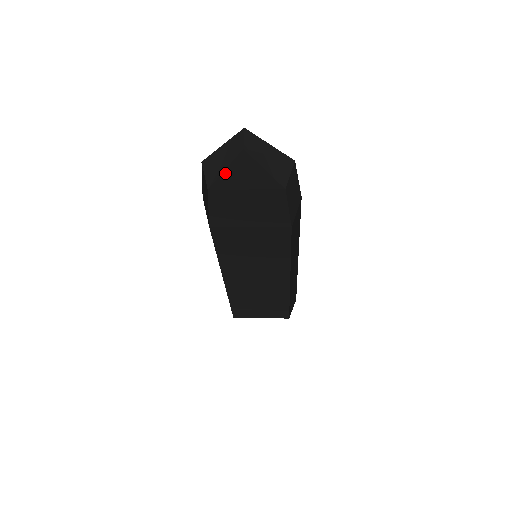
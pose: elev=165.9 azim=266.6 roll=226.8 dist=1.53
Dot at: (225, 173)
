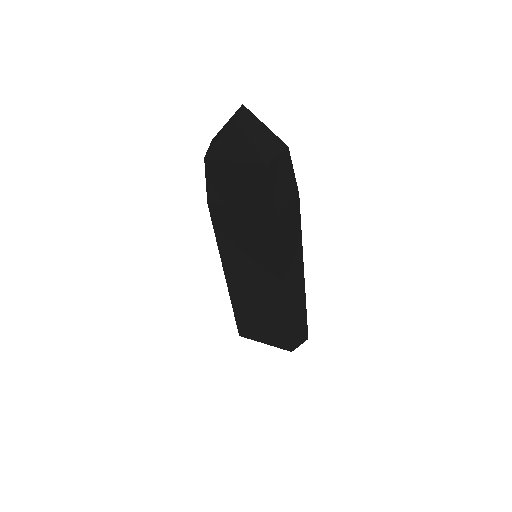
Dot at: (218, 142)
